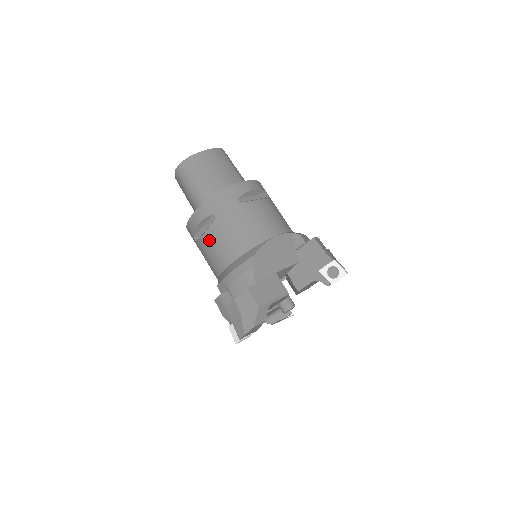
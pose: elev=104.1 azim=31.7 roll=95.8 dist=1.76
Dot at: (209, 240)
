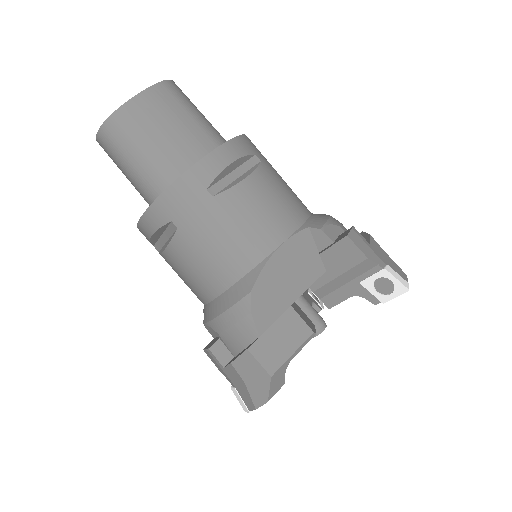
Dot at: (175, 260)
